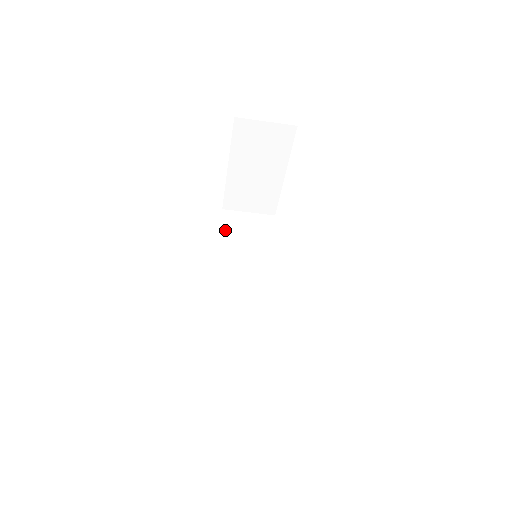
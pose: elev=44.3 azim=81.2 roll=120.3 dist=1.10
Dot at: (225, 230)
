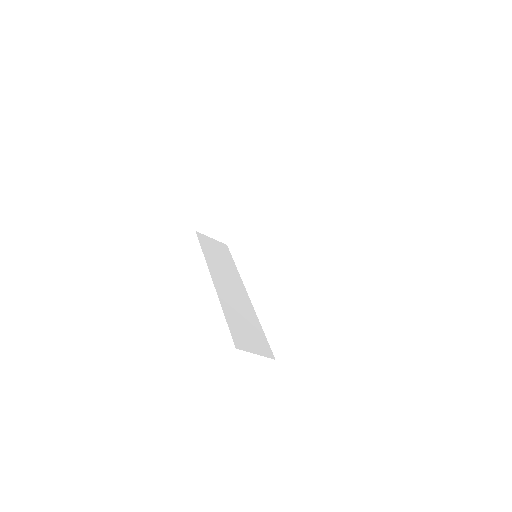
Dot at: (203, 244)
